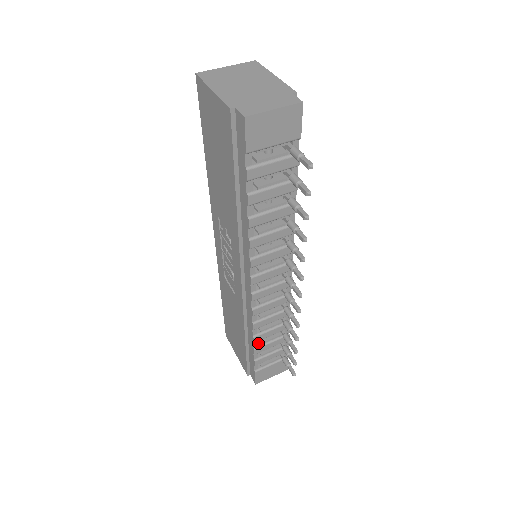
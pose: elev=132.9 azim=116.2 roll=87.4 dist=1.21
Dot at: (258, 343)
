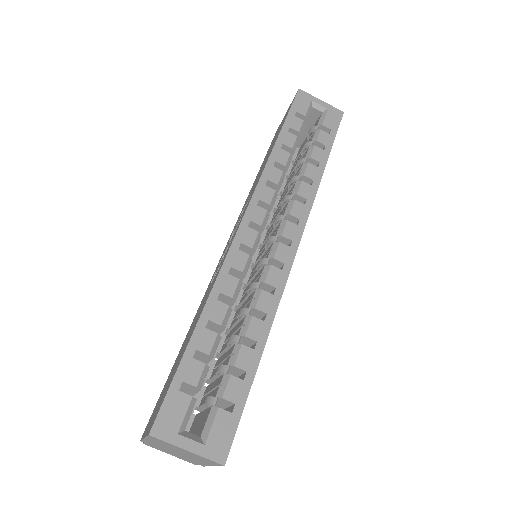
Dot at: occluded
